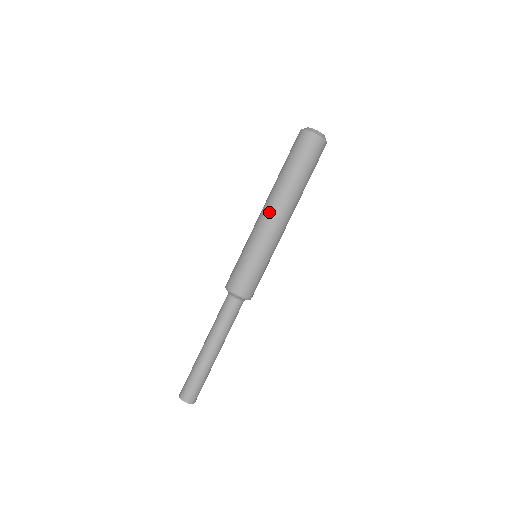
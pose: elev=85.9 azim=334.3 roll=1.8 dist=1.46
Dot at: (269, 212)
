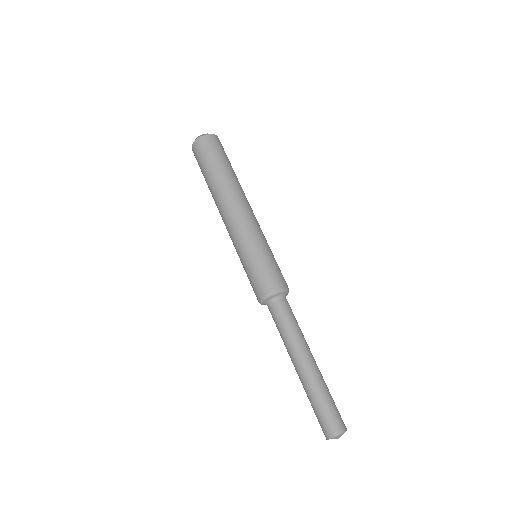
Dot at: (226, 215)
